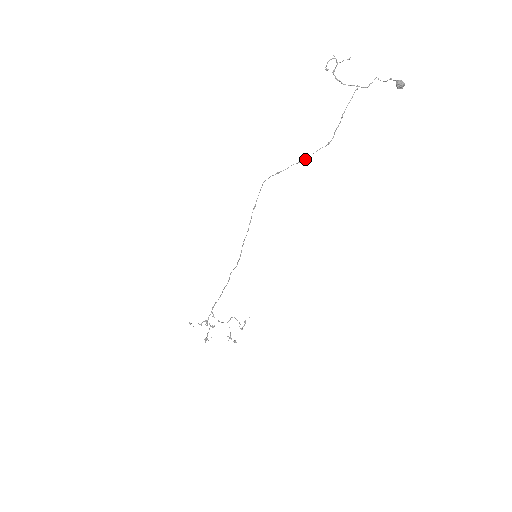
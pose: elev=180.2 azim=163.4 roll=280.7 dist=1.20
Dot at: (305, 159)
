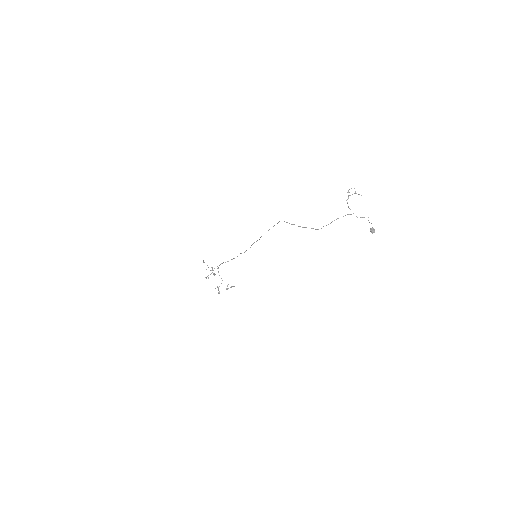
Dot at: (303, 227)
